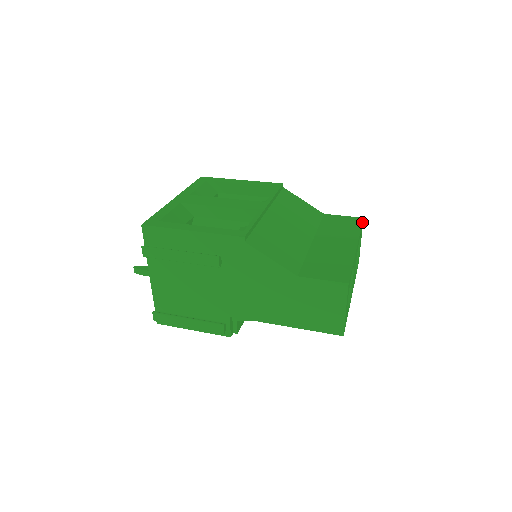
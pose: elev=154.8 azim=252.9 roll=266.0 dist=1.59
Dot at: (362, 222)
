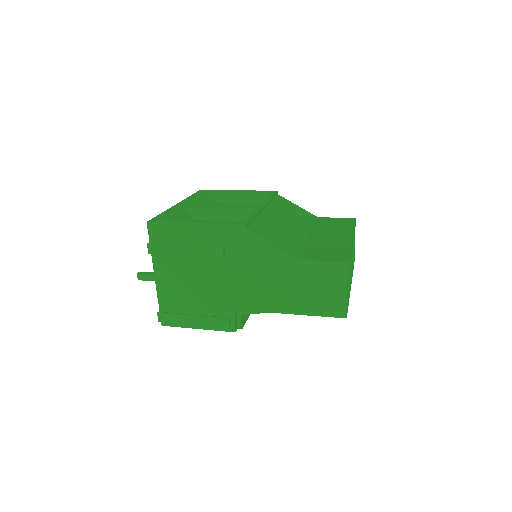
Dot at: occluded
